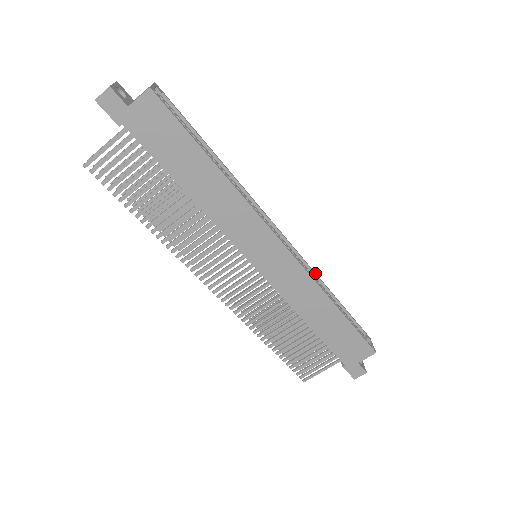
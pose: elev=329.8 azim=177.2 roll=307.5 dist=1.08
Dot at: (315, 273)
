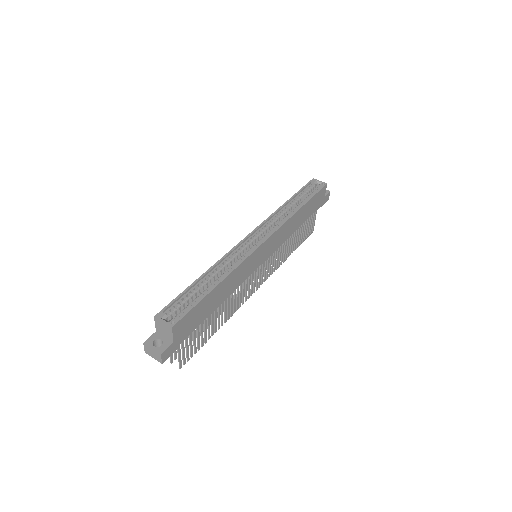
Dot at: (275, 213)
